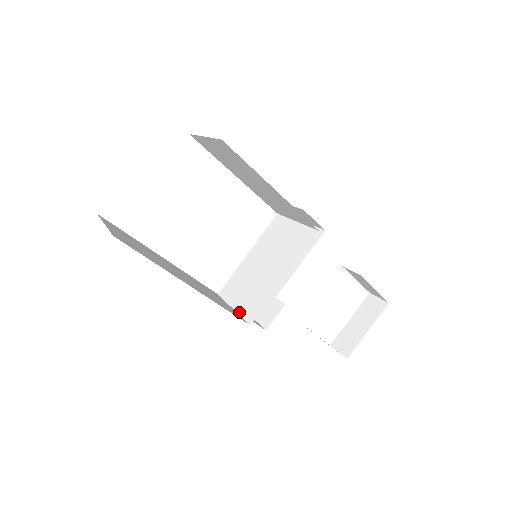
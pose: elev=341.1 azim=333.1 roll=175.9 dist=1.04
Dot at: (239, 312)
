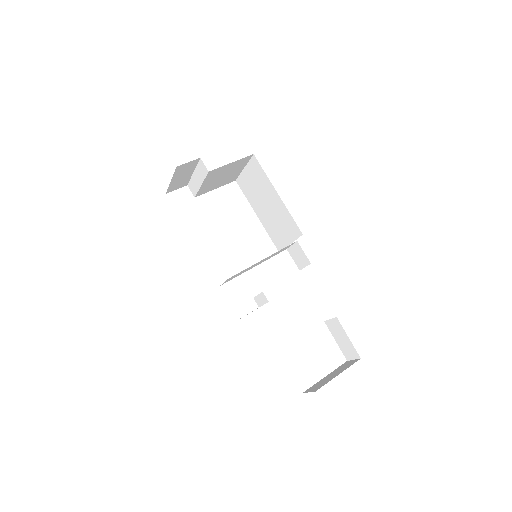
Dot at: occluded
